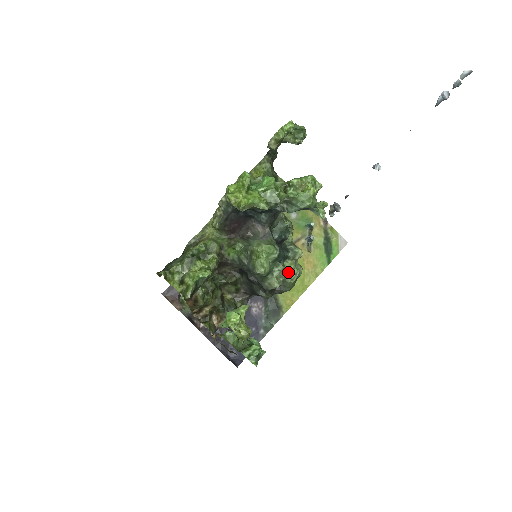
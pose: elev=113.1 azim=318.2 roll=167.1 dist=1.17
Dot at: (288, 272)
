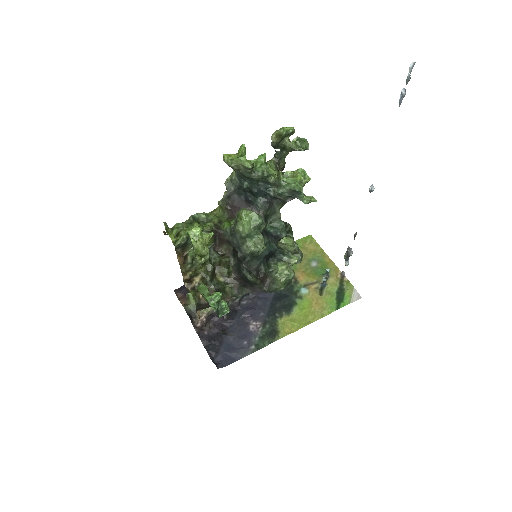
Dot at: (279, 271)
